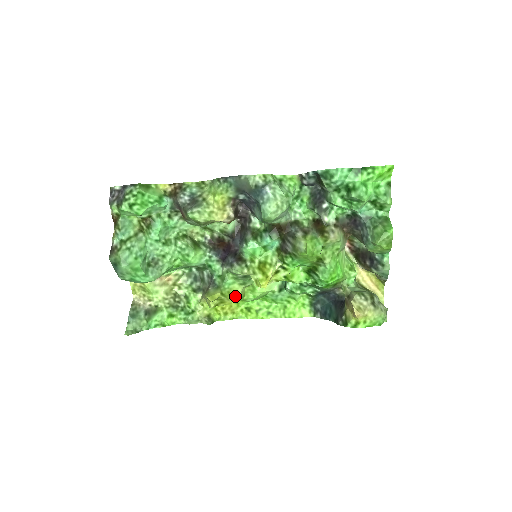
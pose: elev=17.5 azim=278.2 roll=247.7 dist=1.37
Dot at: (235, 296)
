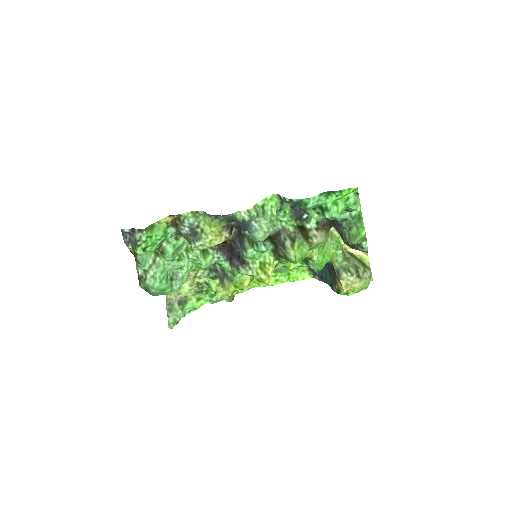
Dot at: (246, 284)
